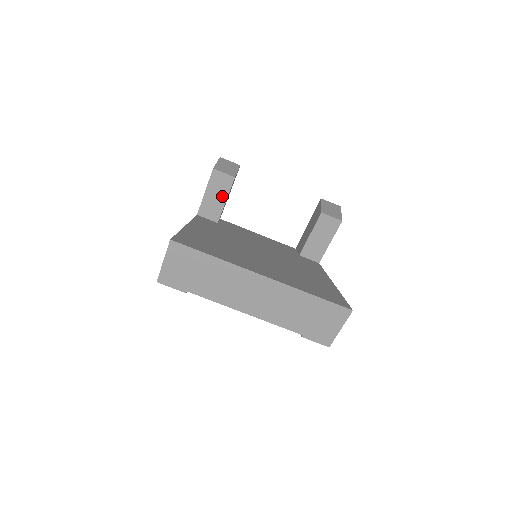
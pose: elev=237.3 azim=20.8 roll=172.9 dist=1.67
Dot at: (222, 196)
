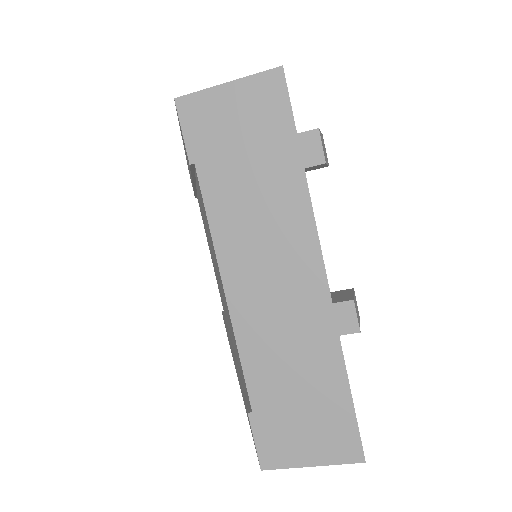
Dot at: occluded
